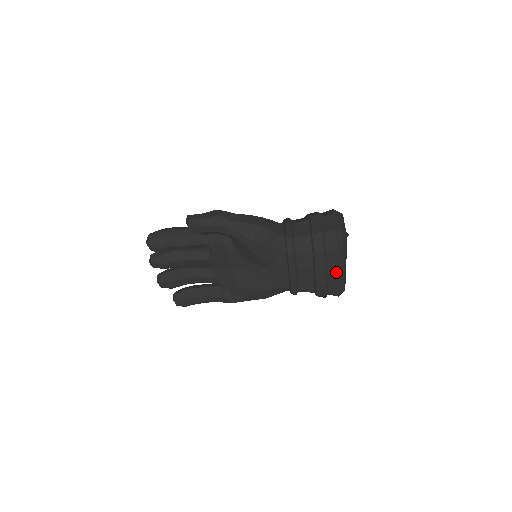
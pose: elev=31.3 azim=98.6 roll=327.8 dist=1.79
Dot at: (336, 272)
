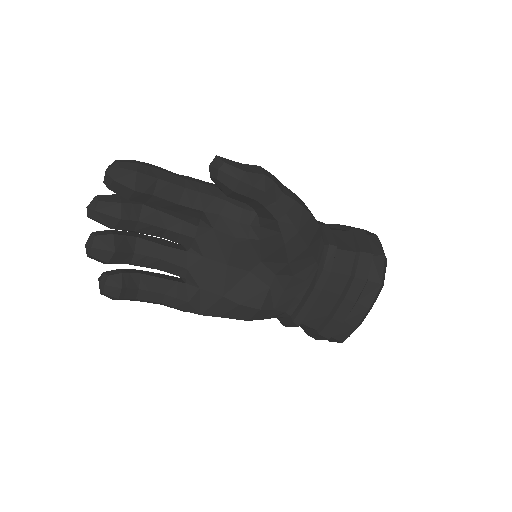
Dot at: (364, 311)
